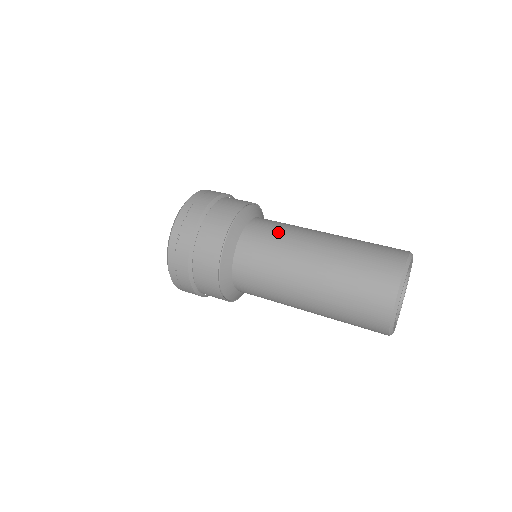
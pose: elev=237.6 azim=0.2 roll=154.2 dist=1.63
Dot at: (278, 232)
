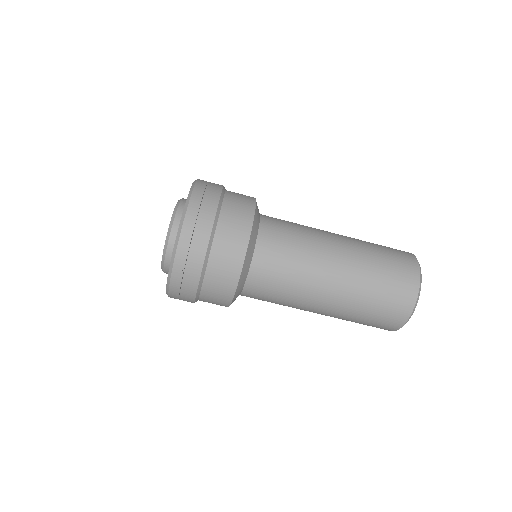
Dot at: (295, 241)
